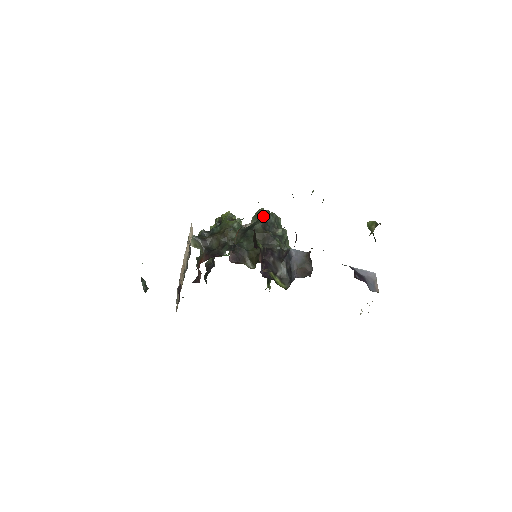
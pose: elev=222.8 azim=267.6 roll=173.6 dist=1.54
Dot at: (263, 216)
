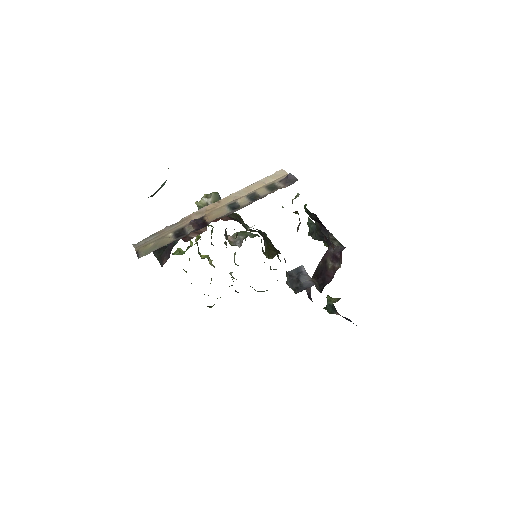
Dot at: (257, 235)
